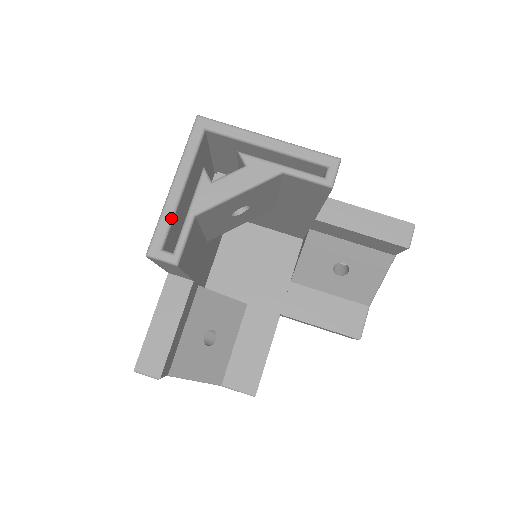
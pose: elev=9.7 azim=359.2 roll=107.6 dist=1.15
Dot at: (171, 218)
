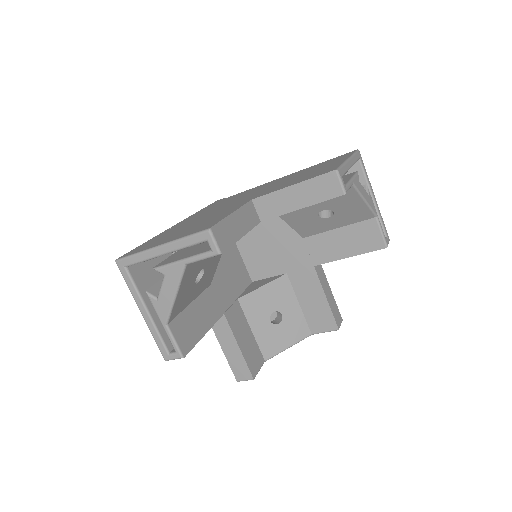
Dot at: (347, 171)
